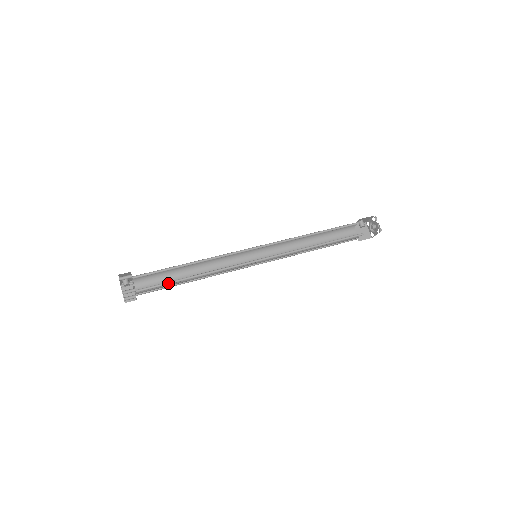
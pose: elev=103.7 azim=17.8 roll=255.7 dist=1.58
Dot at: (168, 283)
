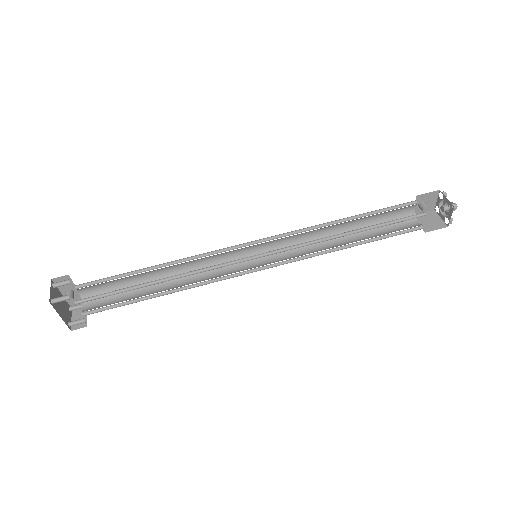
Dot at: (121, 292)
